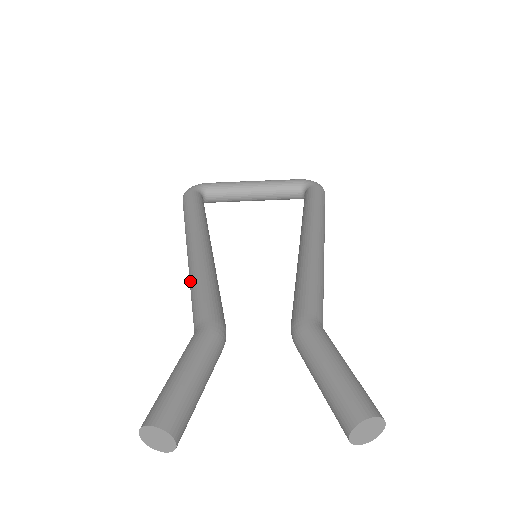
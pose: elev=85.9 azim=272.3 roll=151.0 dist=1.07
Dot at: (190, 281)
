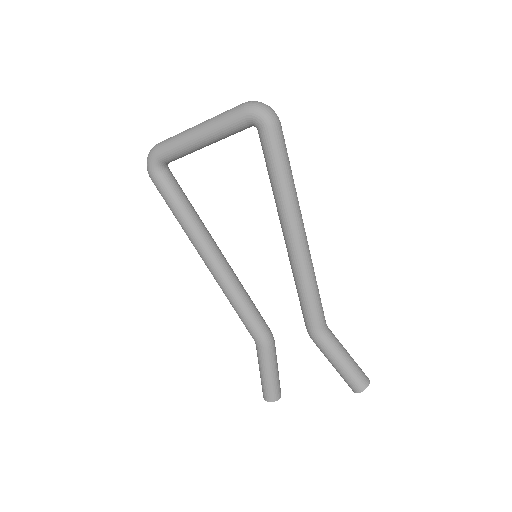
Dot at: (228, 299)
